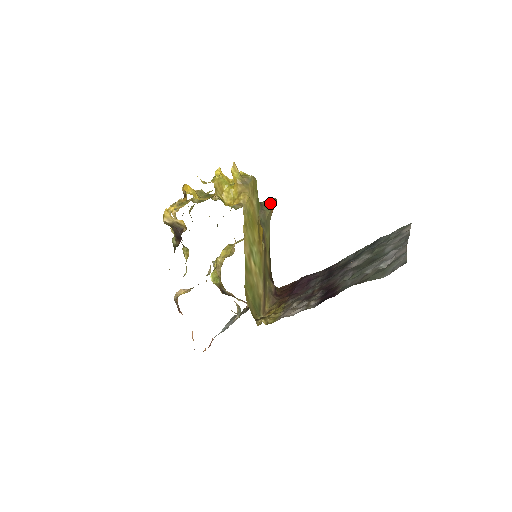
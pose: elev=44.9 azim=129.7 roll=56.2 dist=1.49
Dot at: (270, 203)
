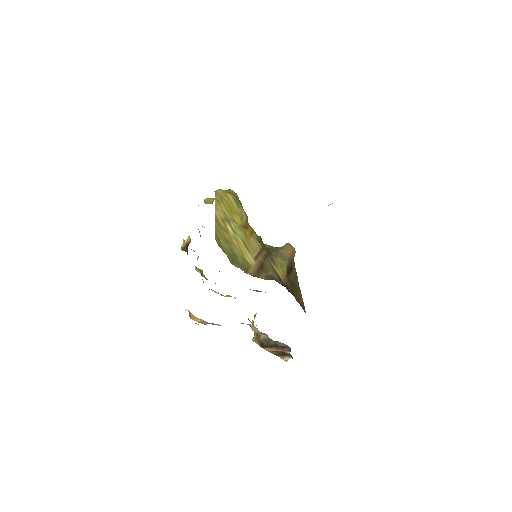
Dot at: (284, 245)
